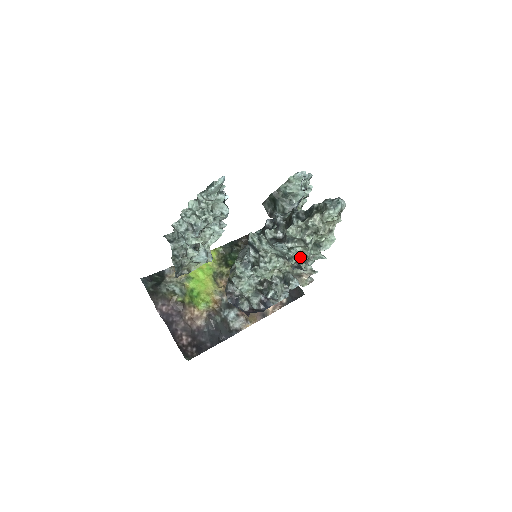
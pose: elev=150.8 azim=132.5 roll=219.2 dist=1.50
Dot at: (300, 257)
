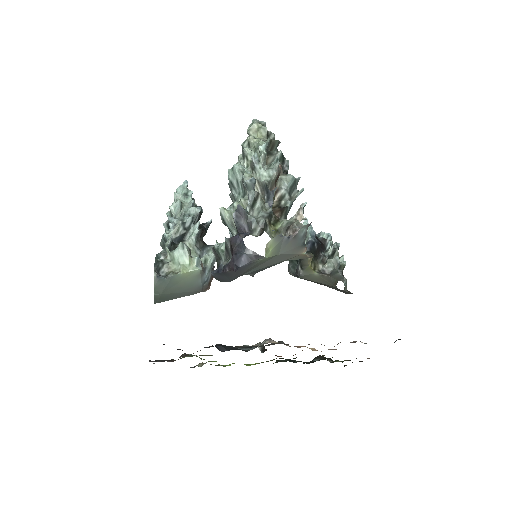
Dot at: (253, 173)
